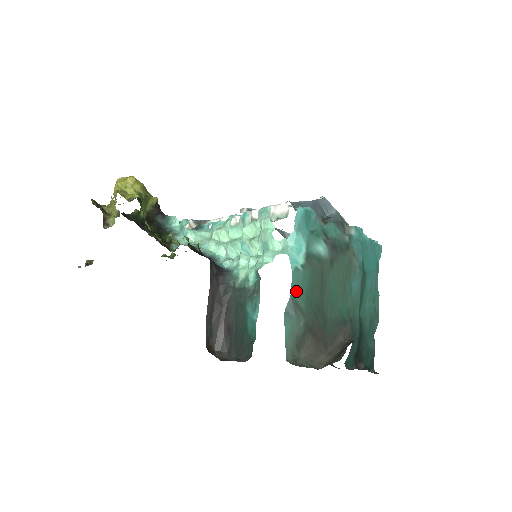
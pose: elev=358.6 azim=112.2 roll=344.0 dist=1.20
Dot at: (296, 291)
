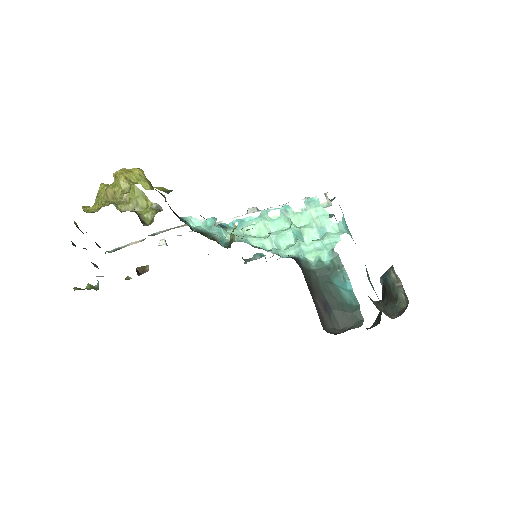
Dot at: occluded
